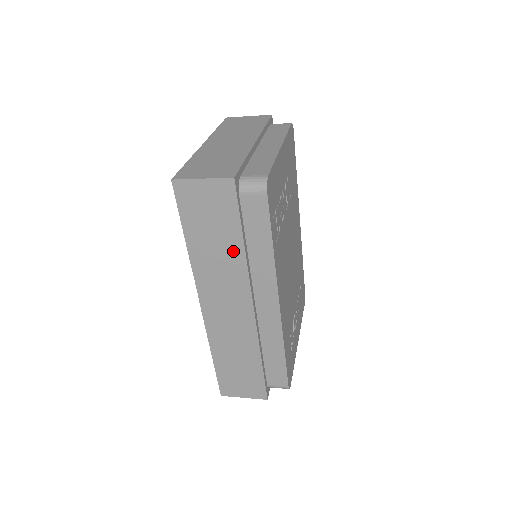
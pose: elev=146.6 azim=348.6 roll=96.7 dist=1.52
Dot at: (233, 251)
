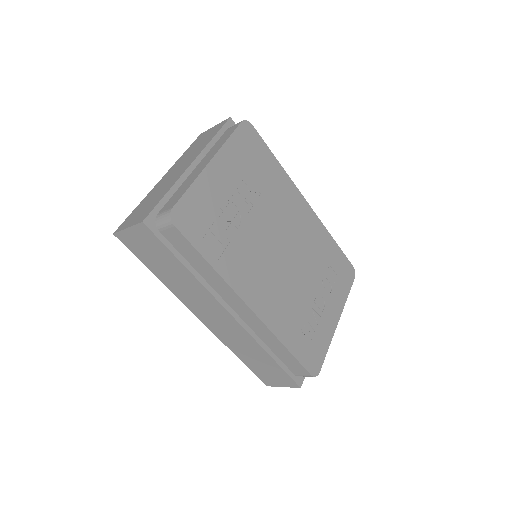
Dot at: (185, 275)
